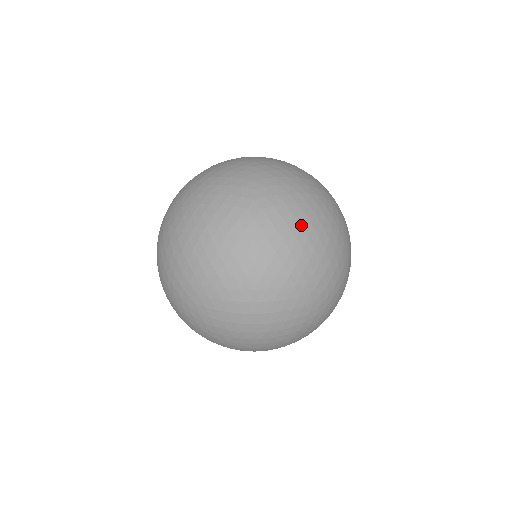
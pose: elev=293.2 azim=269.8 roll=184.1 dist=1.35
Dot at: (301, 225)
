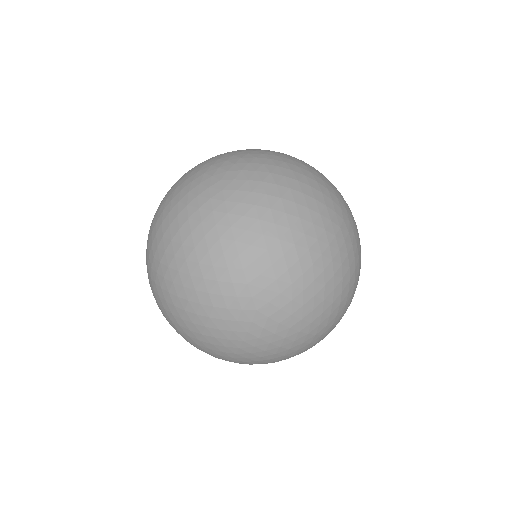
Dot at: (313, 309)
